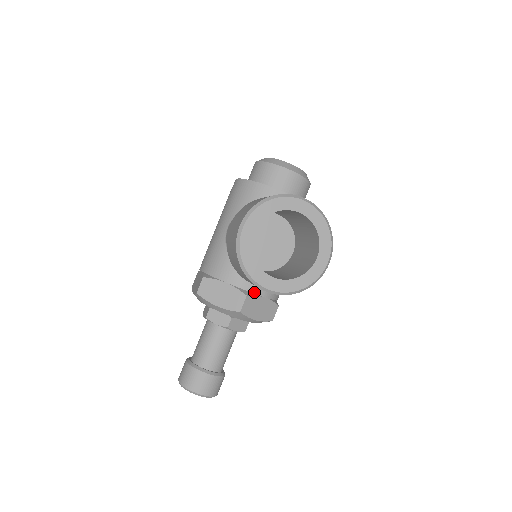
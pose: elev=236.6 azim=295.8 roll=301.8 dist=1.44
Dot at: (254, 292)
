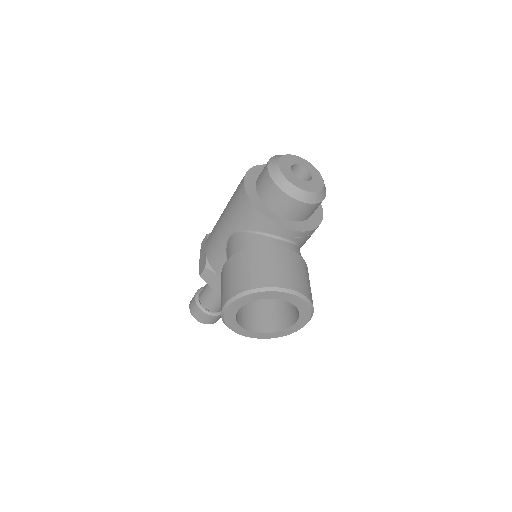
Dot at: occluded
